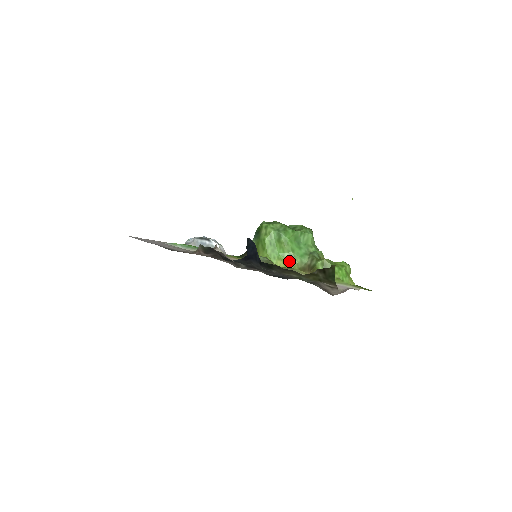
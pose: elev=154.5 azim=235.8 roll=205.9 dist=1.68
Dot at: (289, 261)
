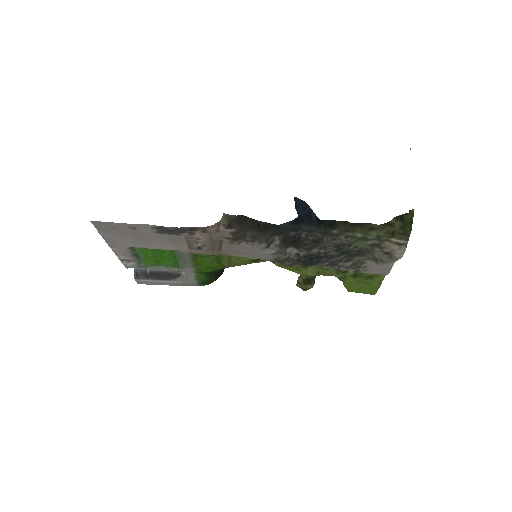
Dot at: occluded
